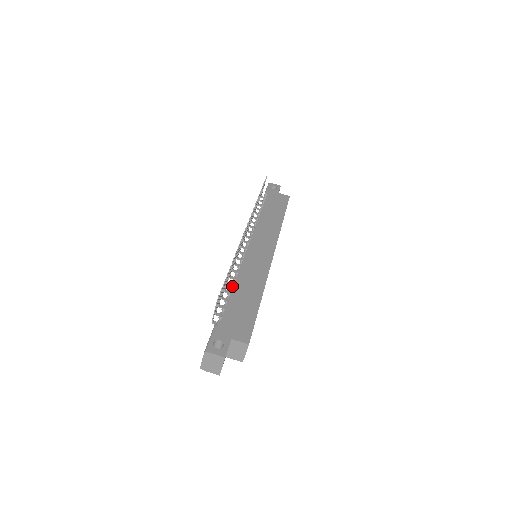
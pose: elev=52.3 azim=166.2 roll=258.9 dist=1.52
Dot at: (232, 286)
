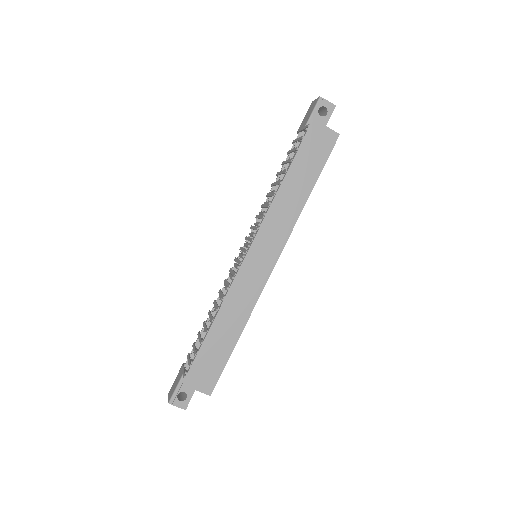
Dot at: occluded
